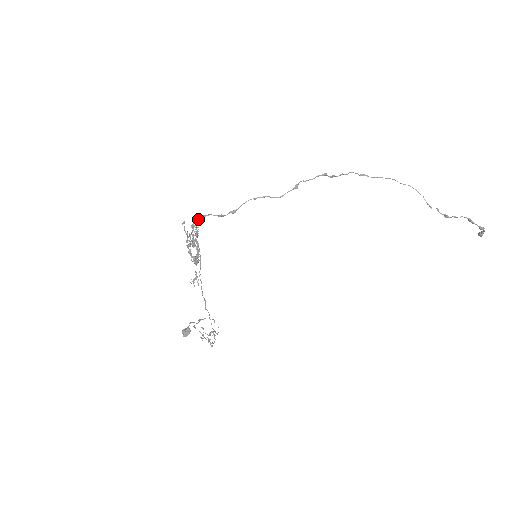
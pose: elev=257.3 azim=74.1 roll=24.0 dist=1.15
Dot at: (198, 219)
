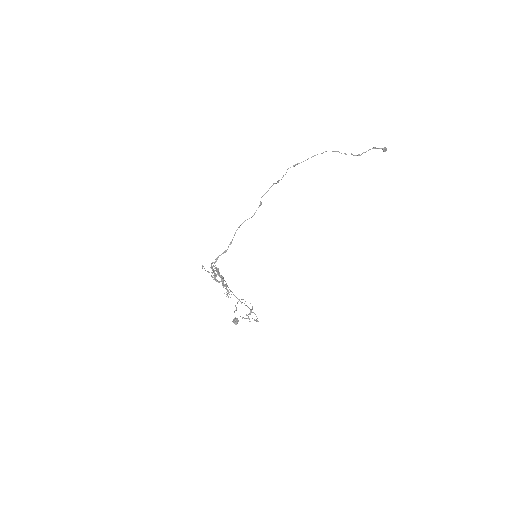
Dot at: (214, 263)
